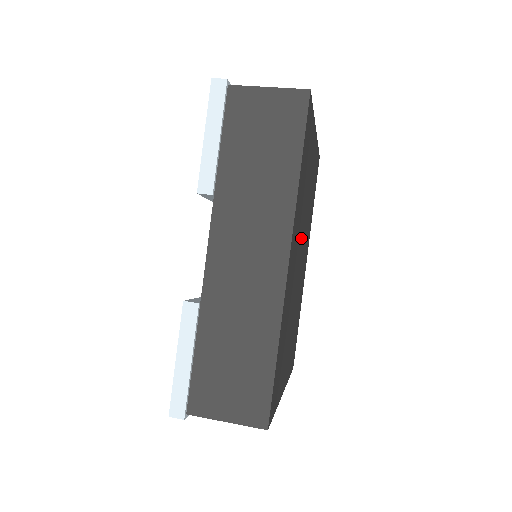
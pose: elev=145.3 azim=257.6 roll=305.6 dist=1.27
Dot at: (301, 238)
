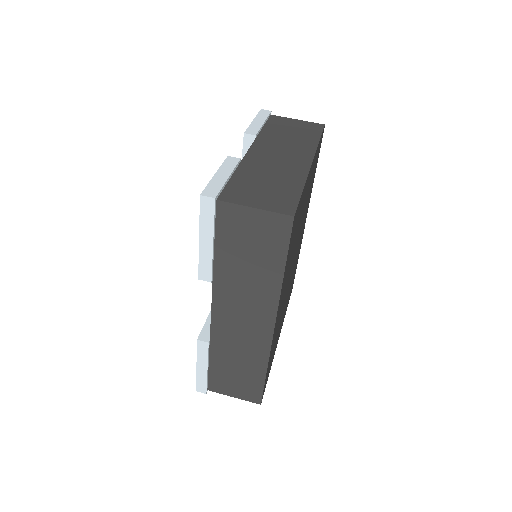
Dot at: (293, 258)
